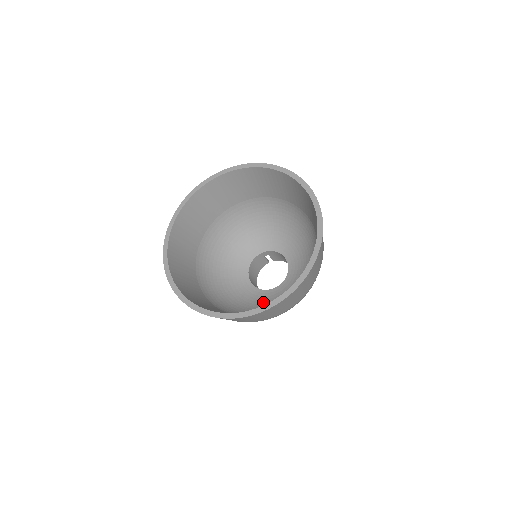
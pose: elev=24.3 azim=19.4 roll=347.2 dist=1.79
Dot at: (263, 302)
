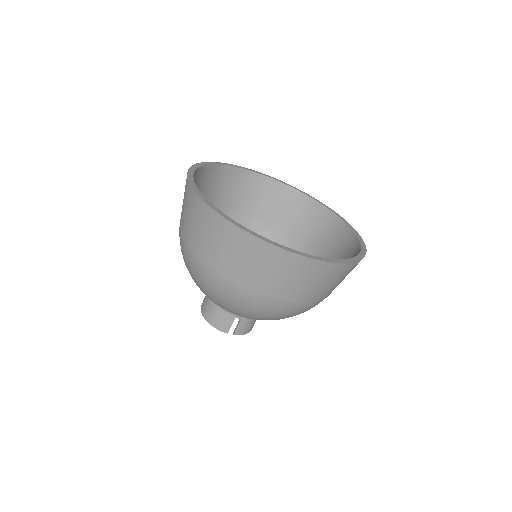
Dot at: occluded
